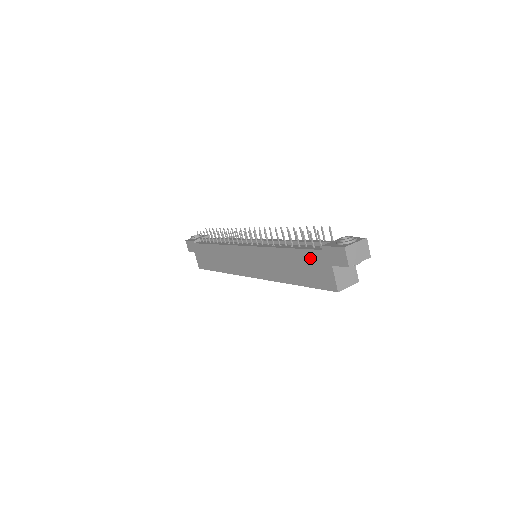
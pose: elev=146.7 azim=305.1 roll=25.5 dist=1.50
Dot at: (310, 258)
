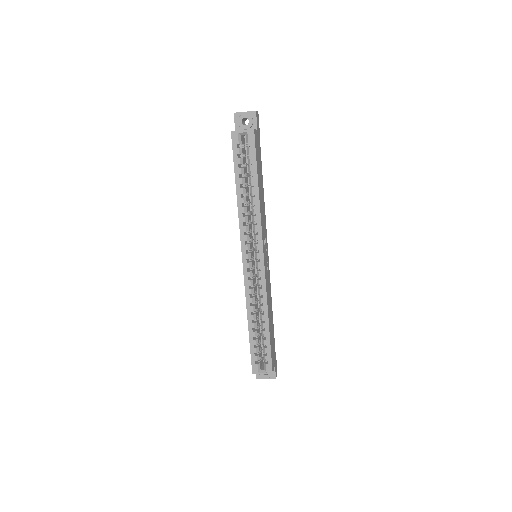
Dot at: occluded
